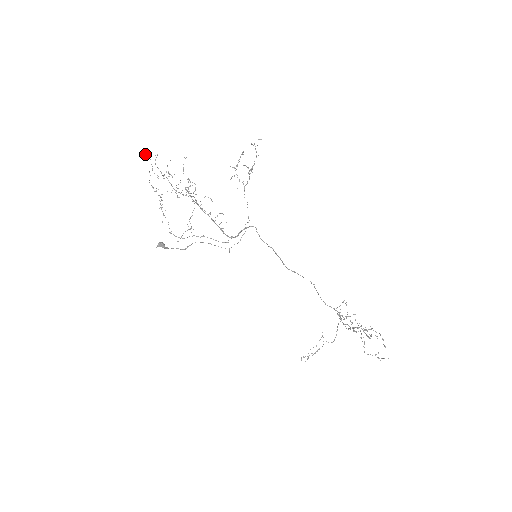
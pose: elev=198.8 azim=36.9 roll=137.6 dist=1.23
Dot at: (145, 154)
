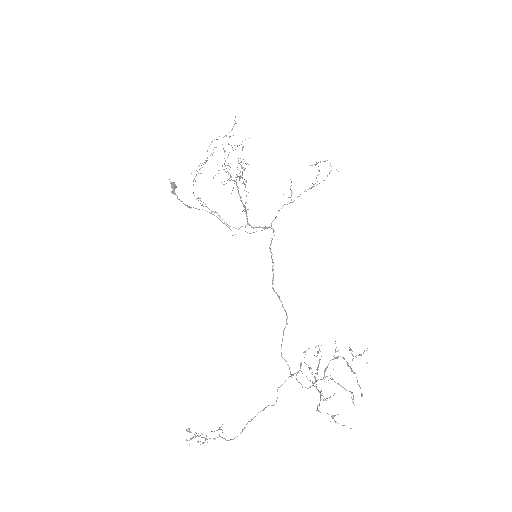
Dot at: occluded
